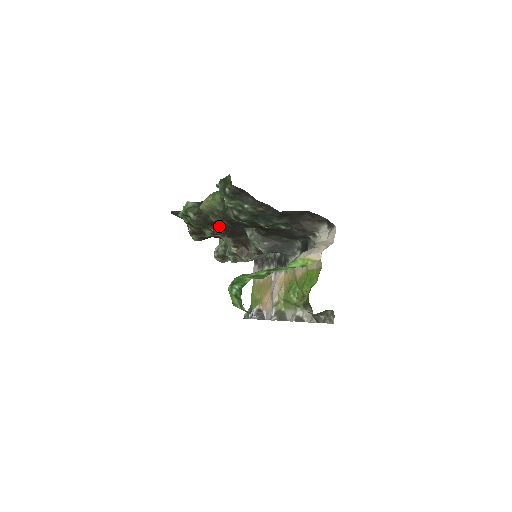
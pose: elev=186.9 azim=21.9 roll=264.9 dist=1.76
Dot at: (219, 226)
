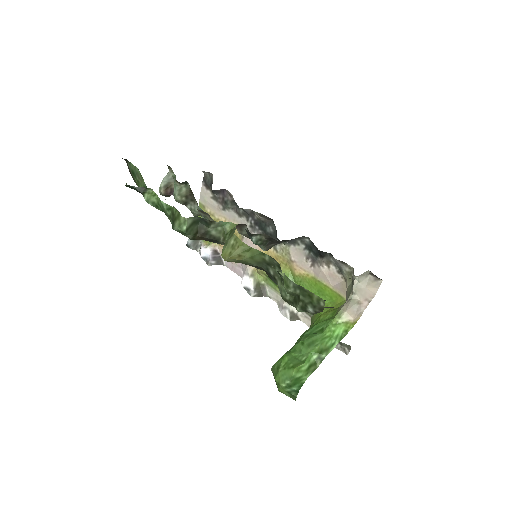
Dot at: occluded
